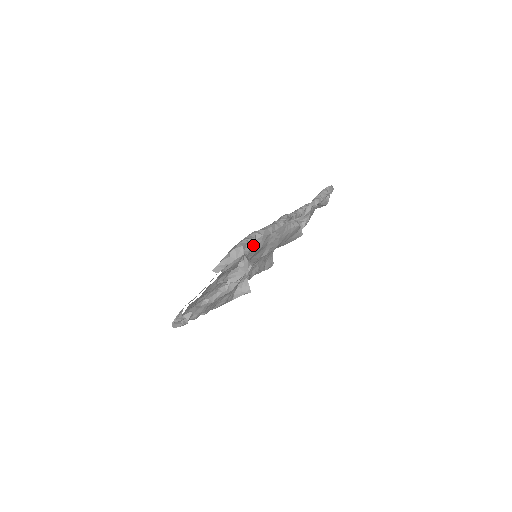
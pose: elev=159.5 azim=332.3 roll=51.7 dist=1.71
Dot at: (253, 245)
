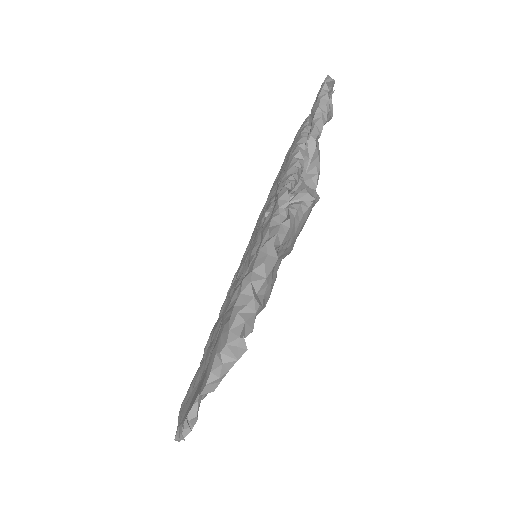
Dot at: (256, 310)
